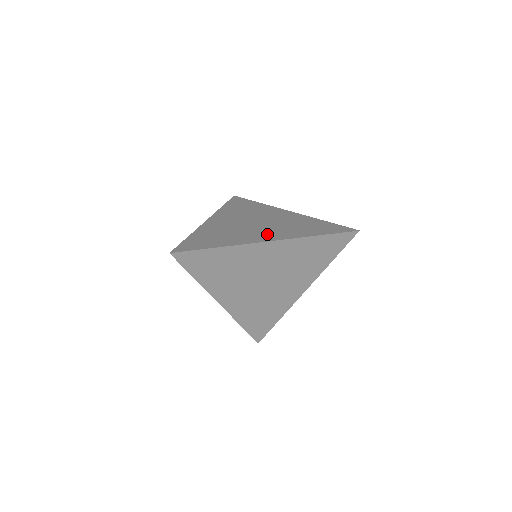
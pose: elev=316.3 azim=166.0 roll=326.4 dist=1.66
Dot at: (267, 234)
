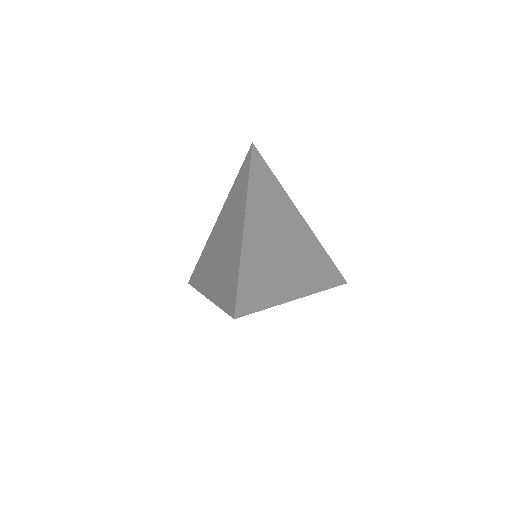
Dot at: (297, 280)
